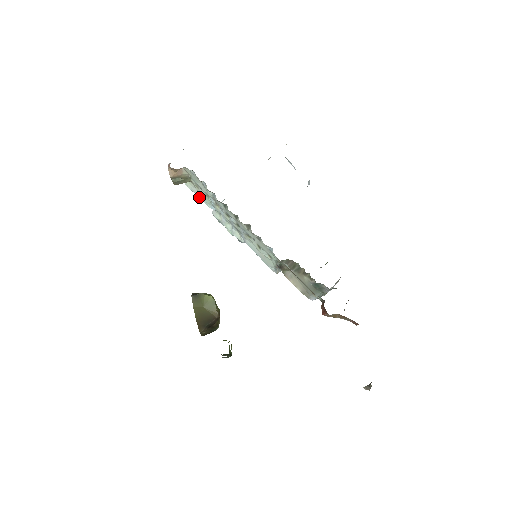
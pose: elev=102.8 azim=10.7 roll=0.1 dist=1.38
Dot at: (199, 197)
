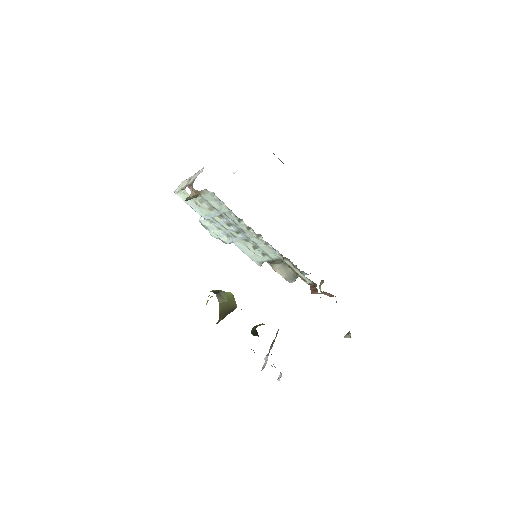
Dot at: (194, 209)
